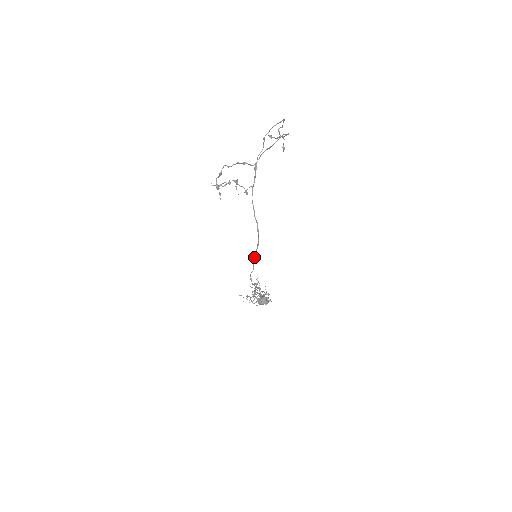
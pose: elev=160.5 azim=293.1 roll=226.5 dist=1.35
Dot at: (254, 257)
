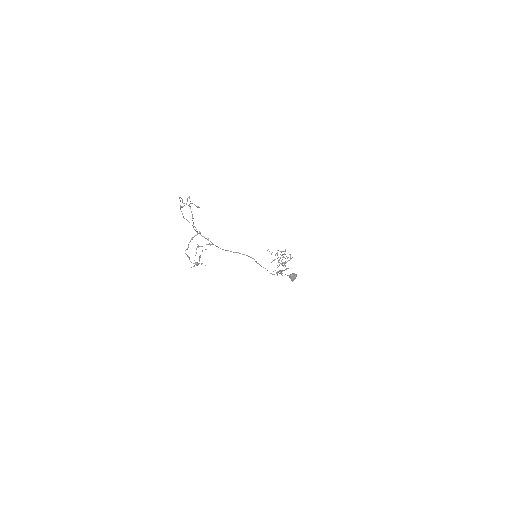
Dot at: occluded
